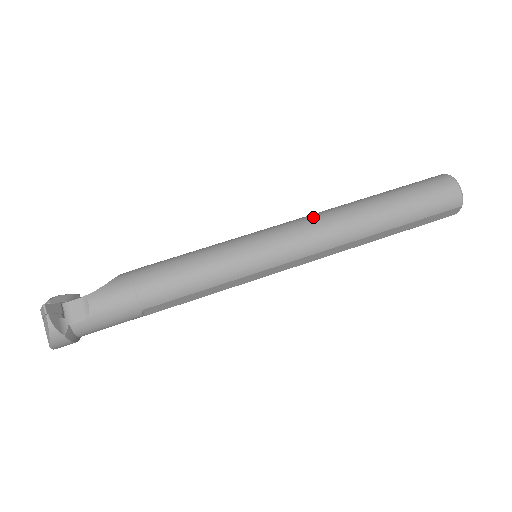
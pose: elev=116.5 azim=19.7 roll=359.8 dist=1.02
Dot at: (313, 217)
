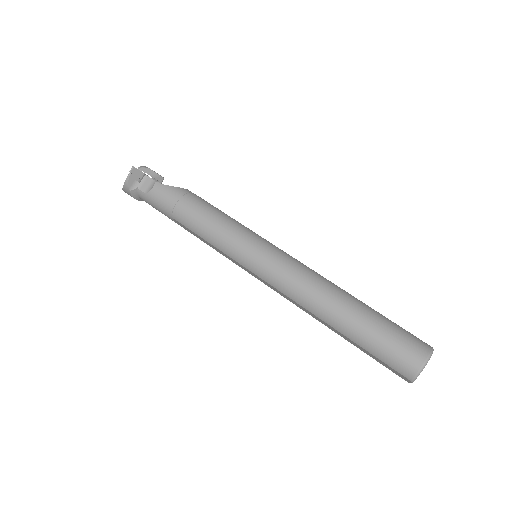
Dot at: (305, 271)
